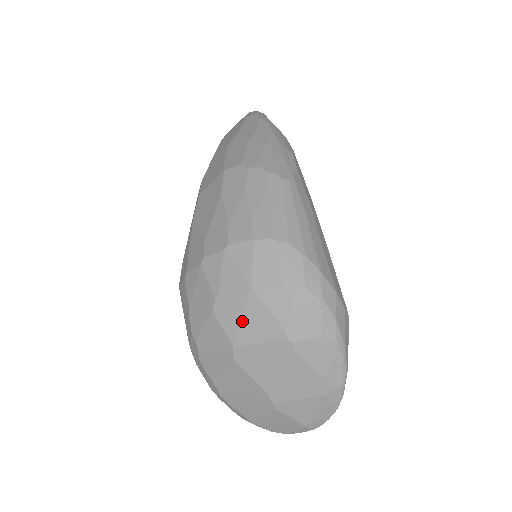
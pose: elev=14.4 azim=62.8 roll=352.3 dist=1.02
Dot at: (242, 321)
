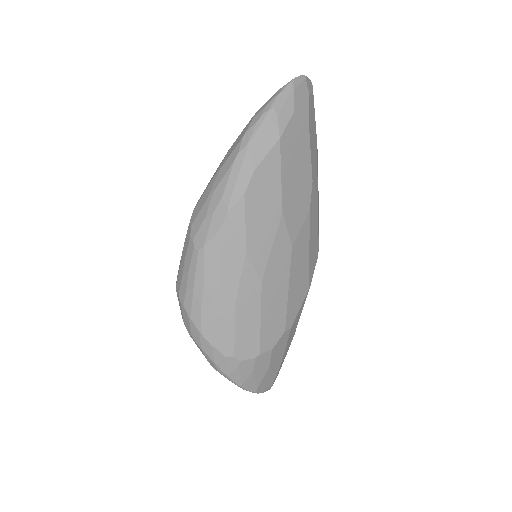
Dot at: occluded
